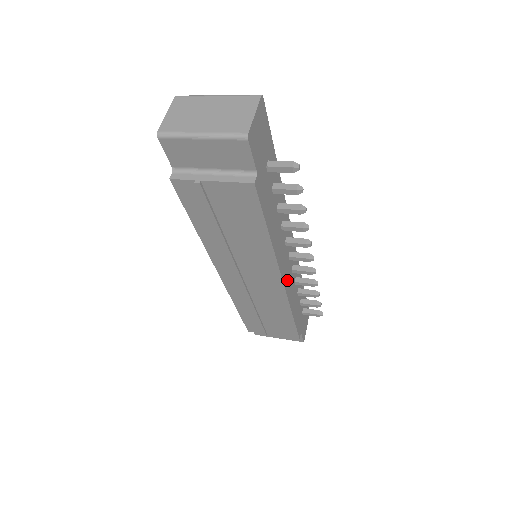
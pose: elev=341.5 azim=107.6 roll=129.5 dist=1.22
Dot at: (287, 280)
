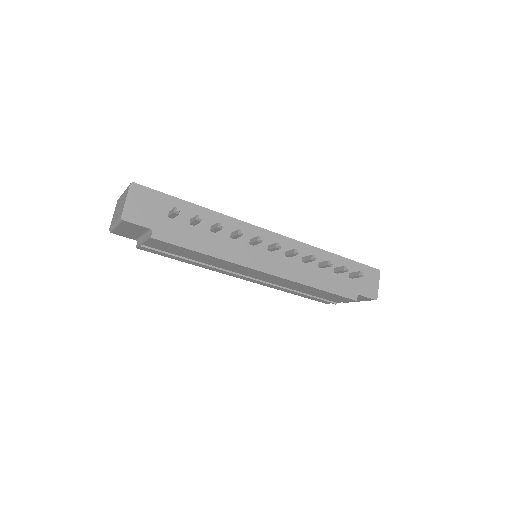
Dot at: (277, 267)
